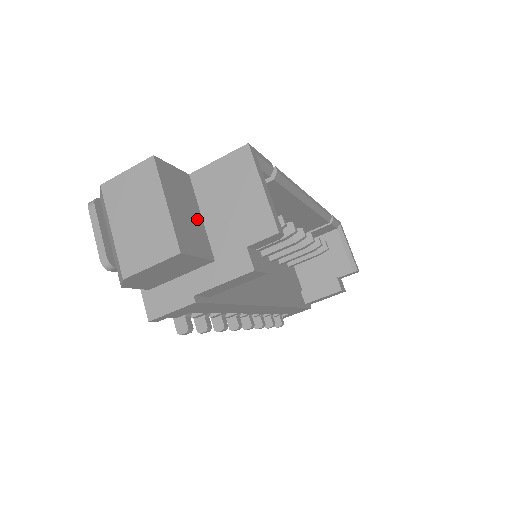
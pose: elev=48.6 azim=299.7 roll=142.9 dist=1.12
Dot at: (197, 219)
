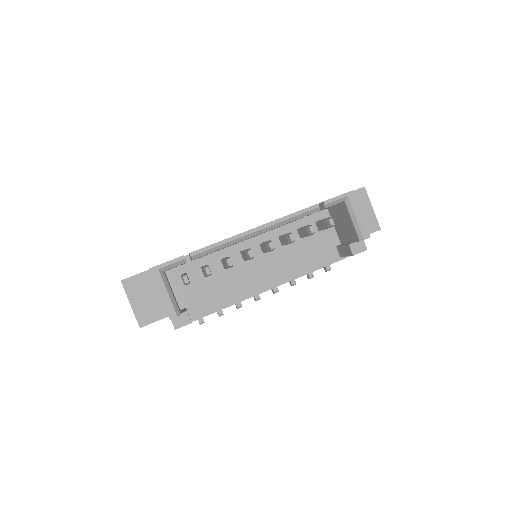
Dot at: (156, 297)
